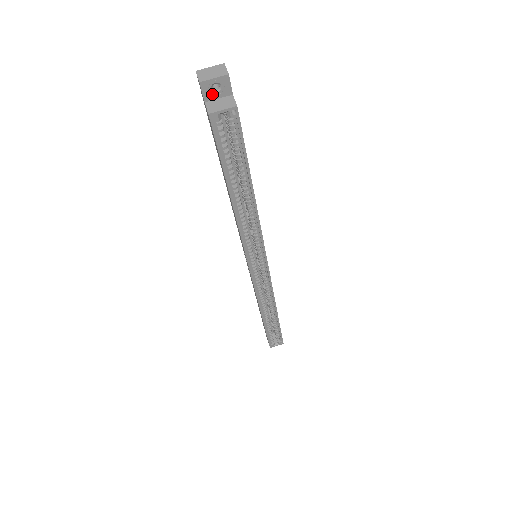
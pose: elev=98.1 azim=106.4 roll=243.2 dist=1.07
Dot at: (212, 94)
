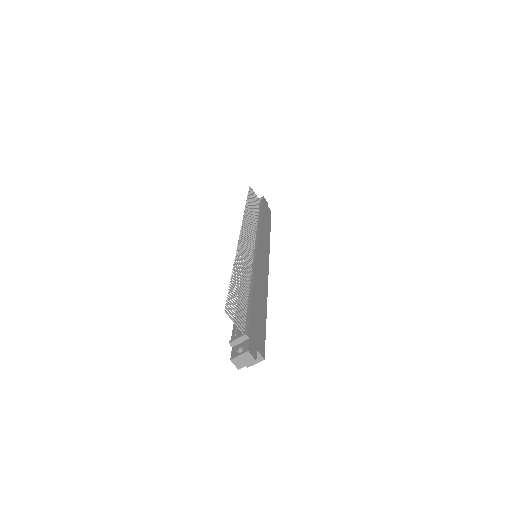
Dot at: occluded
